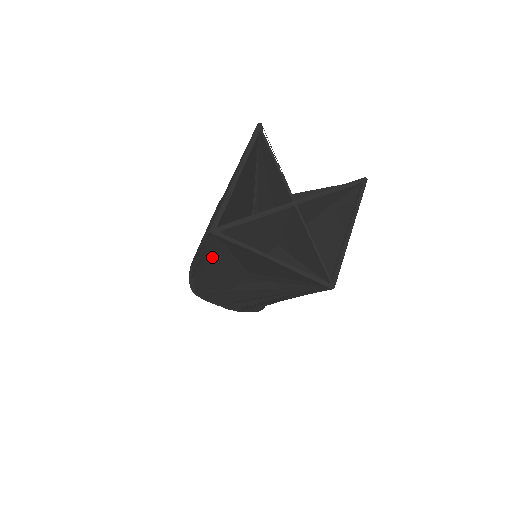
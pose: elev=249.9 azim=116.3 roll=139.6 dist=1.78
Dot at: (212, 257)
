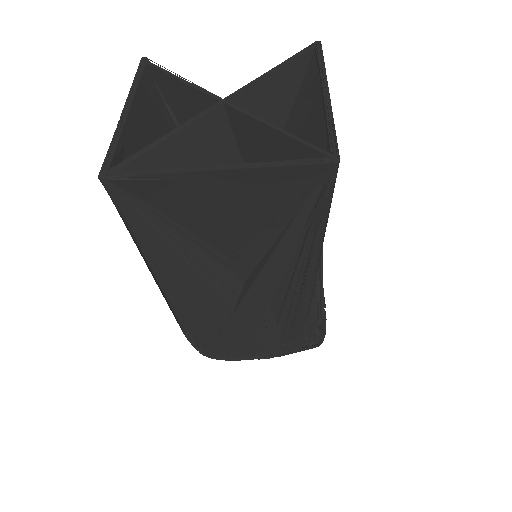
Dot at: (157, 249)
